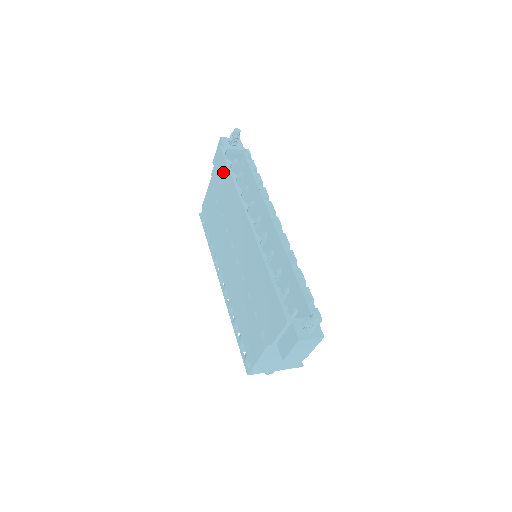
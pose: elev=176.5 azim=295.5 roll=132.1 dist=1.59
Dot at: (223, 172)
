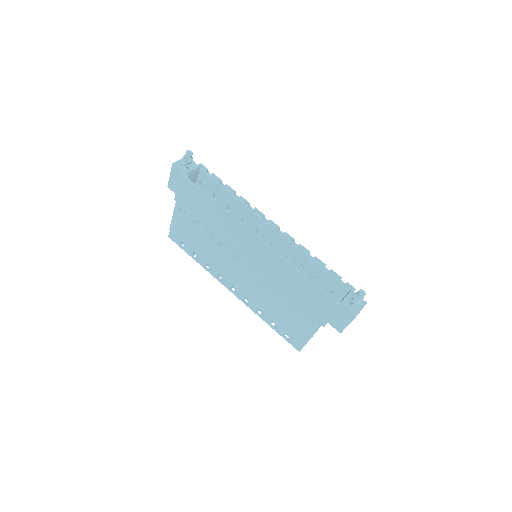
Dot at: (196, 197)
